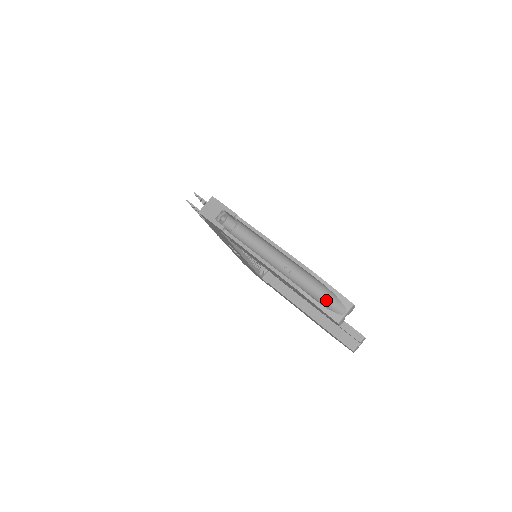
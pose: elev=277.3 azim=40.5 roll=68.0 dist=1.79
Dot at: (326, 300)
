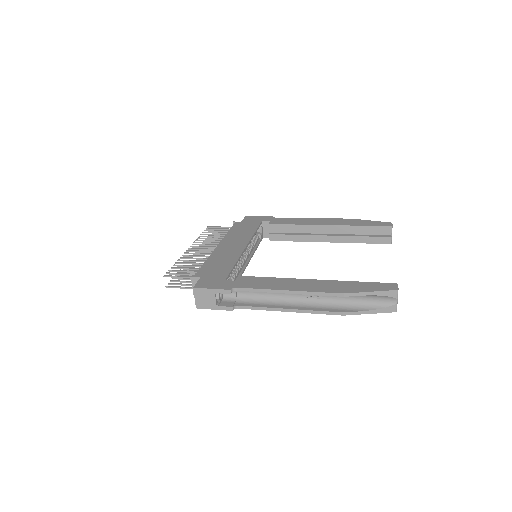
Dot at: (371, 301)
